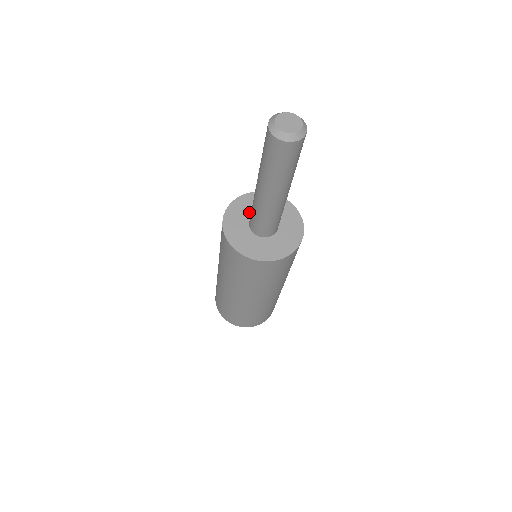
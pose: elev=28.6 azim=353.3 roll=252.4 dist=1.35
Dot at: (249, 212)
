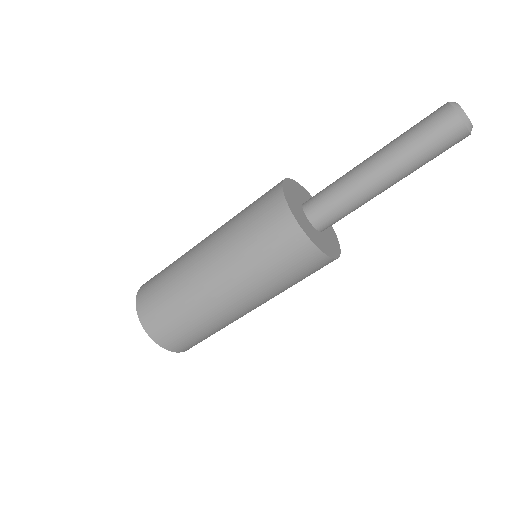
Dot at: occluded
